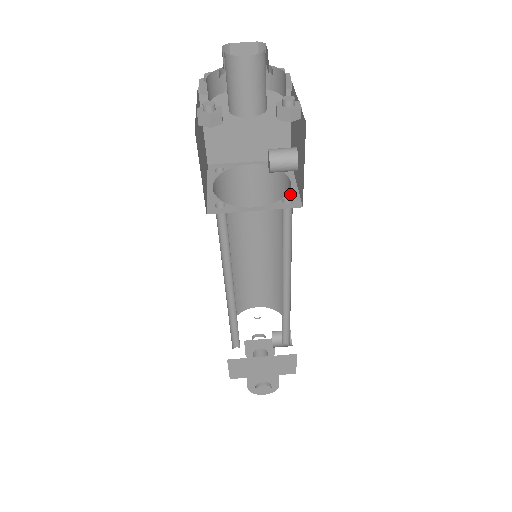
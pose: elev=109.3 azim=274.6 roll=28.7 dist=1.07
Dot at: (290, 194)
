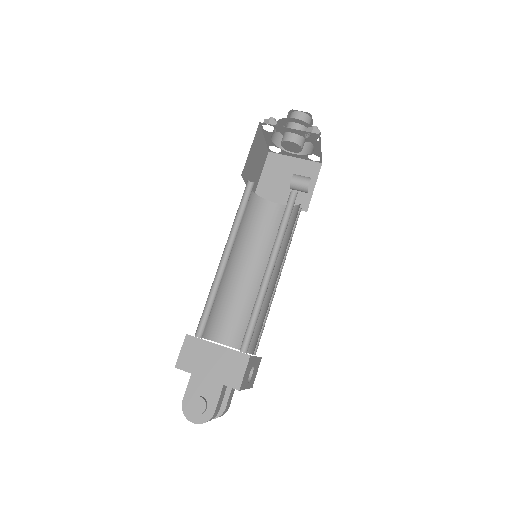
Dot at: occluded
